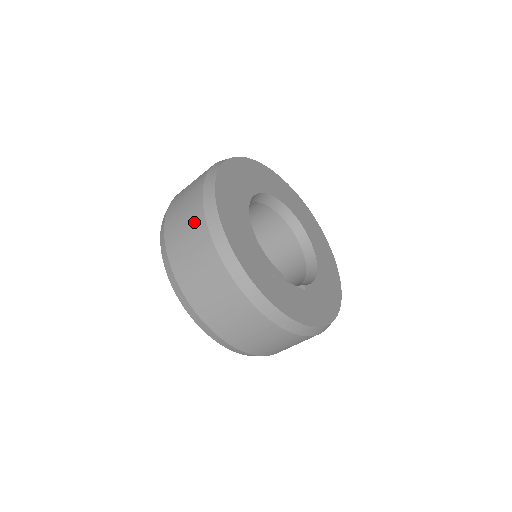
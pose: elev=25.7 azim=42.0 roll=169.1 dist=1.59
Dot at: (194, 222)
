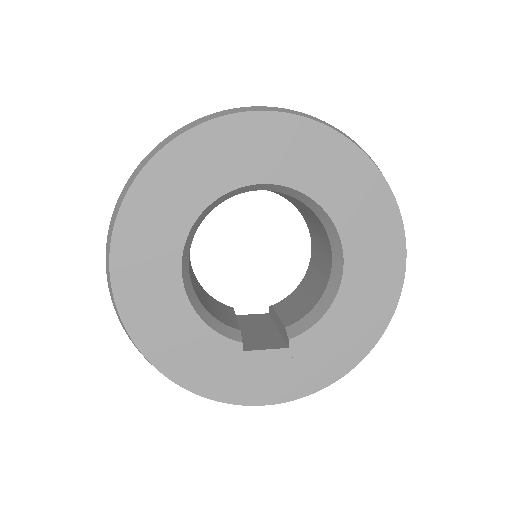
Dot at: occluded
